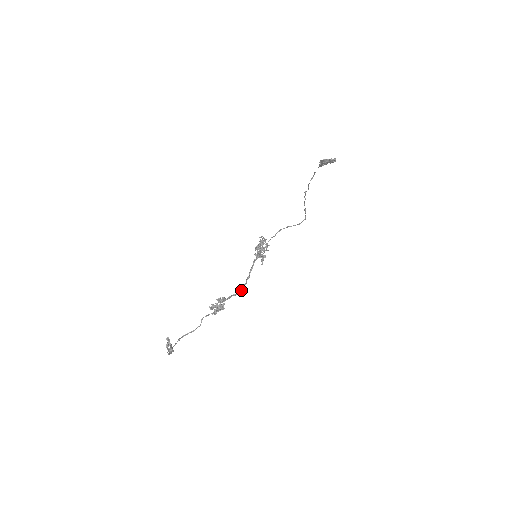
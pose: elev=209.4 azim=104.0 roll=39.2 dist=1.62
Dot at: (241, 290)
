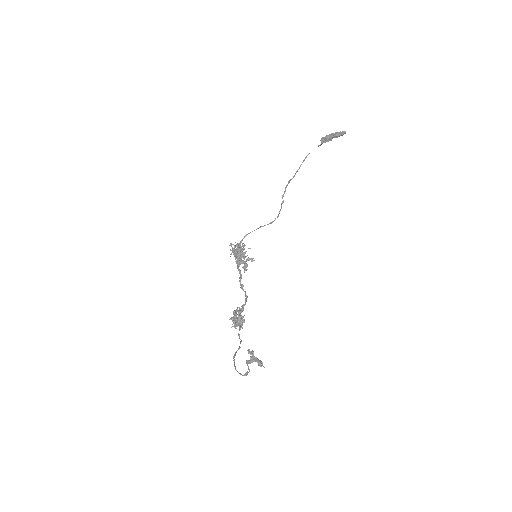
Dot at: (246, 299)
